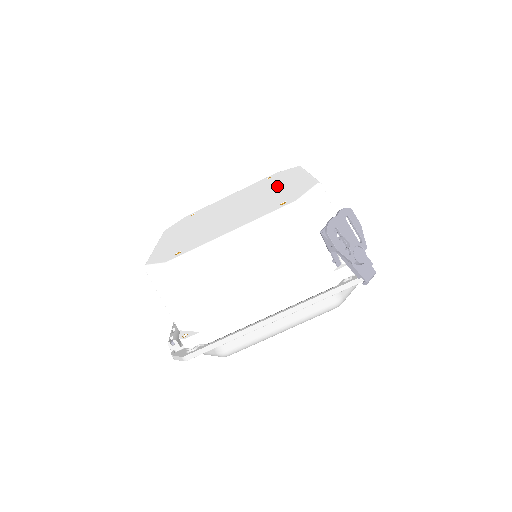
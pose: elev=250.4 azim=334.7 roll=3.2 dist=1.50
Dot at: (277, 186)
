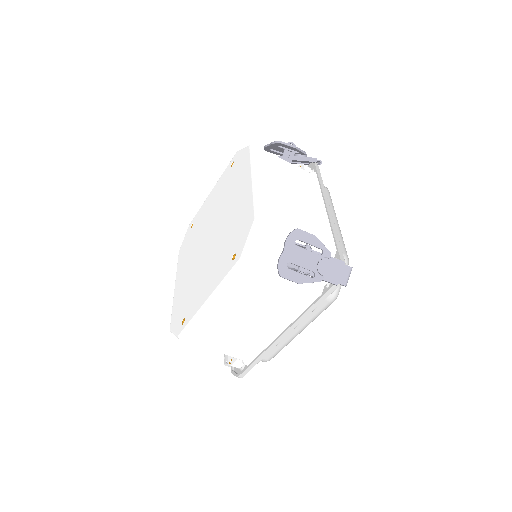
Dot at: (234, 200)
